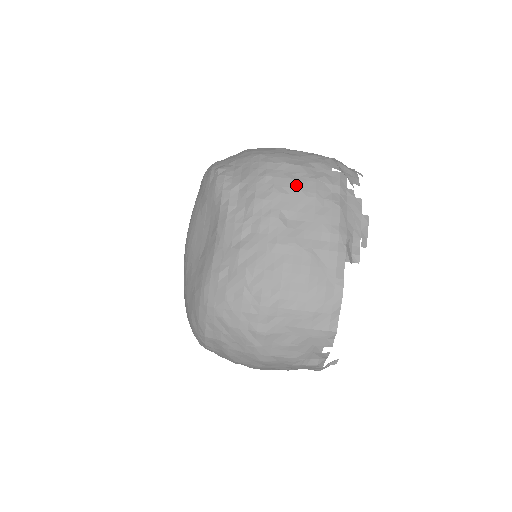
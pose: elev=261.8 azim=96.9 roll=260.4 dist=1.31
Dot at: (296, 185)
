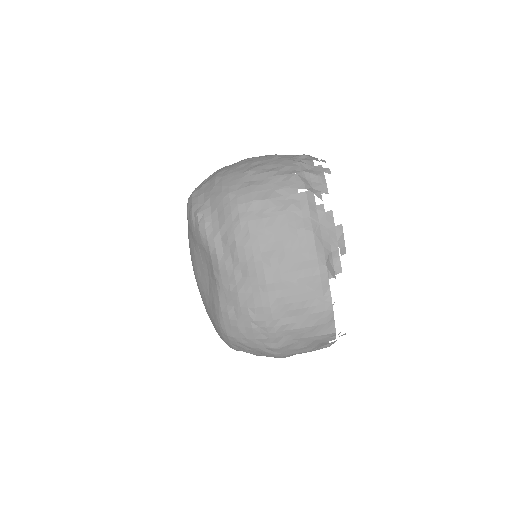
Dot at: (269, 224)
